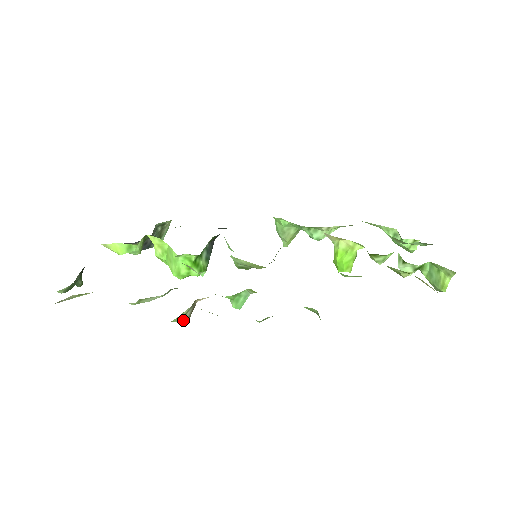
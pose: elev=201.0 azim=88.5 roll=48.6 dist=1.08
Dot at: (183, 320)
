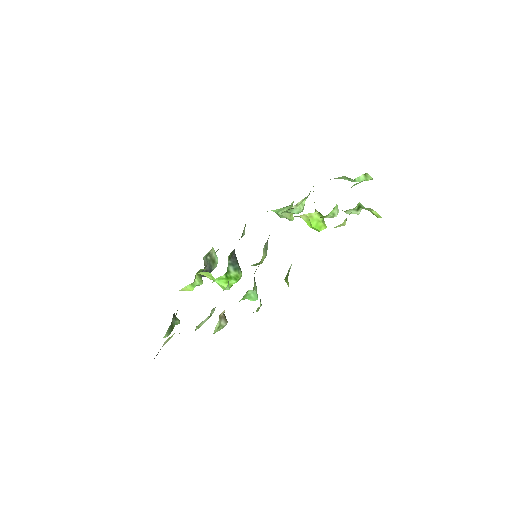
Dot at: occluded
